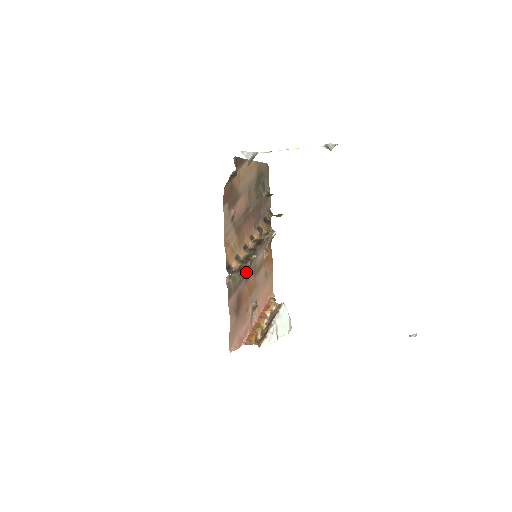
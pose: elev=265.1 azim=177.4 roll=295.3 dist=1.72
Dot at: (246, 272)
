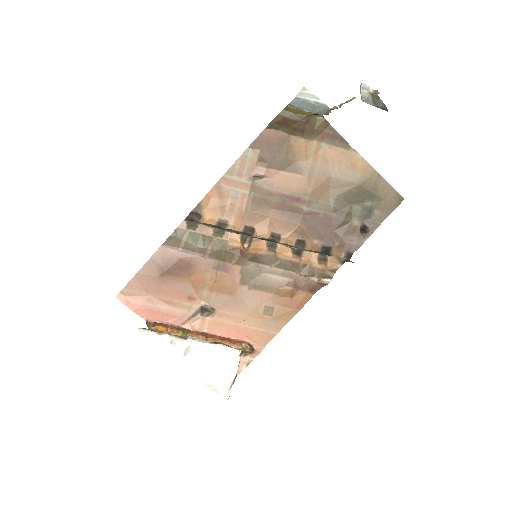
Dot at: (227, 258)
